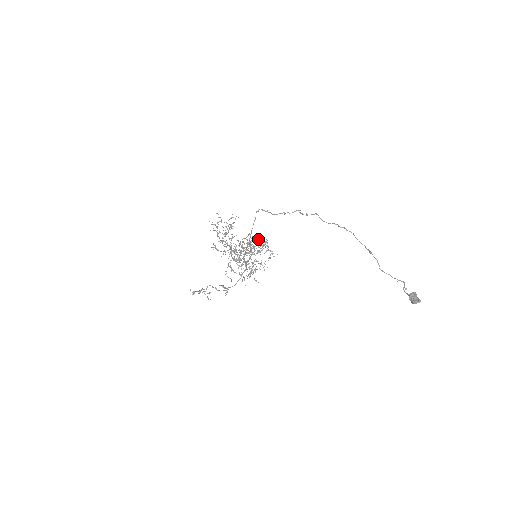
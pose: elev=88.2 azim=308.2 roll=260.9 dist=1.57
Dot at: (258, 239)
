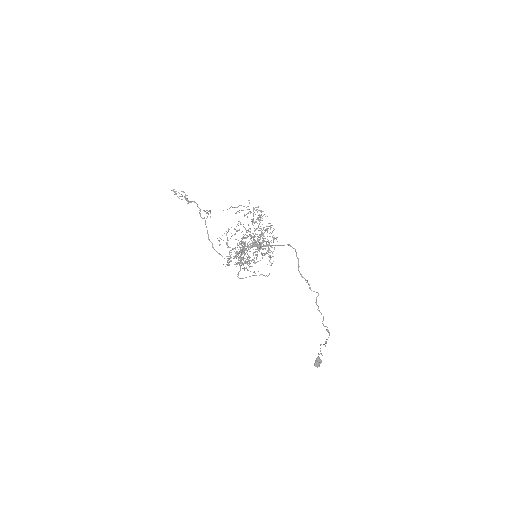
Dot at: occluded
